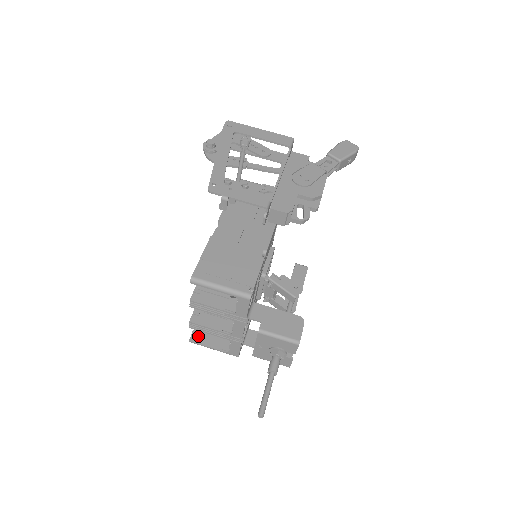
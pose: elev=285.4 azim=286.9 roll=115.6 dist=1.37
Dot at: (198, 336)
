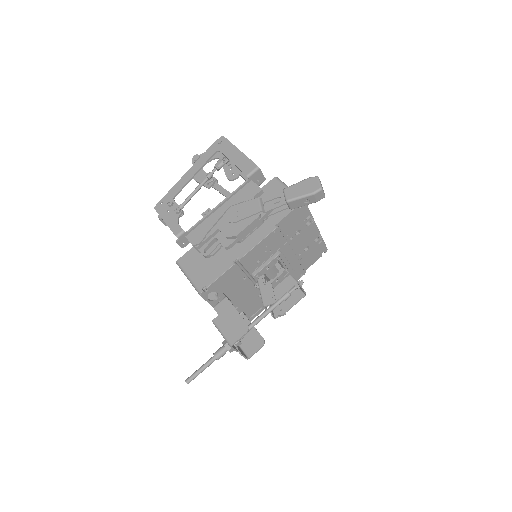
Dot at: occluded
